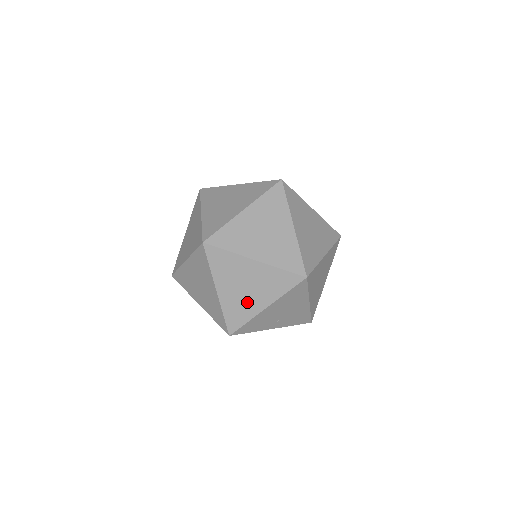
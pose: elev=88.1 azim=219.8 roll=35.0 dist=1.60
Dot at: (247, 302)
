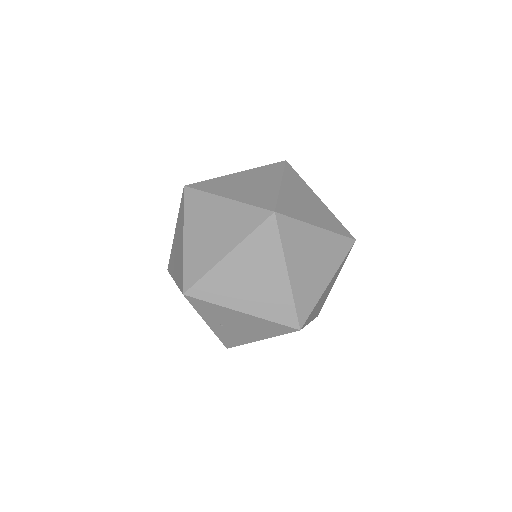
Dot at: (236, 291)
